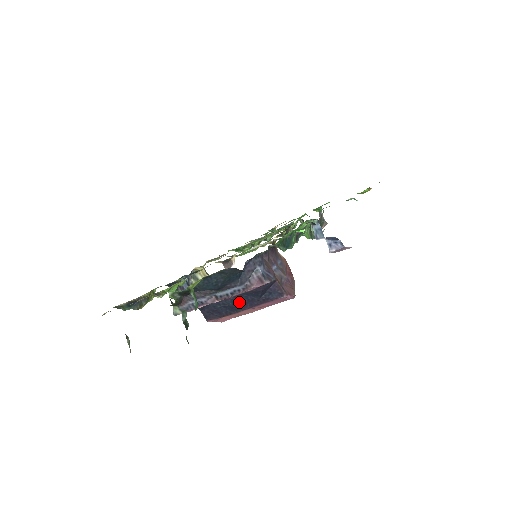
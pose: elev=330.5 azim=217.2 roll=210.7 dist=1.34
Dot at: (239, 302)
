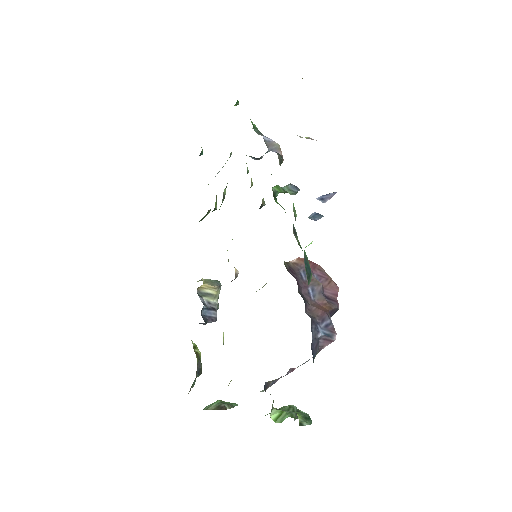
Dot at: occluded
